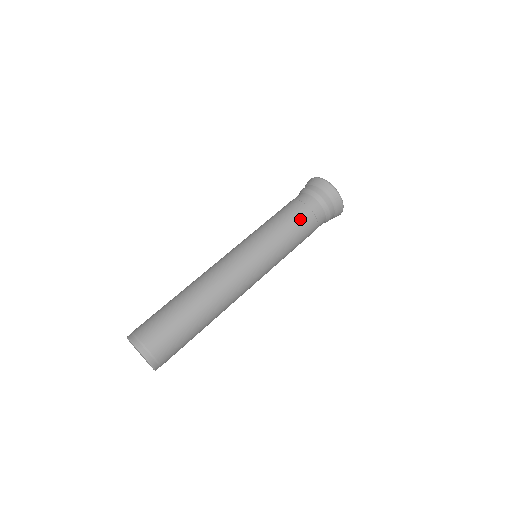
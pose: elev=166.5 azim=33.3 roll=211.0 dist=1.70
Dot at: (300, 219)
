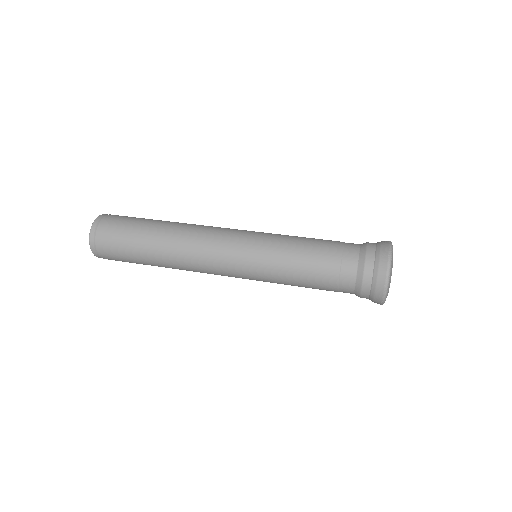
Dot at: (319, 261)
